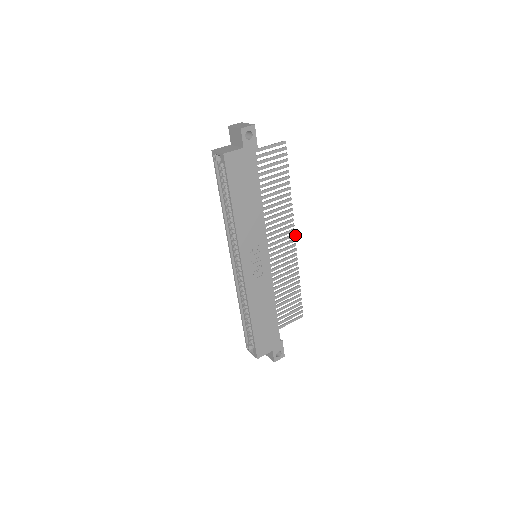
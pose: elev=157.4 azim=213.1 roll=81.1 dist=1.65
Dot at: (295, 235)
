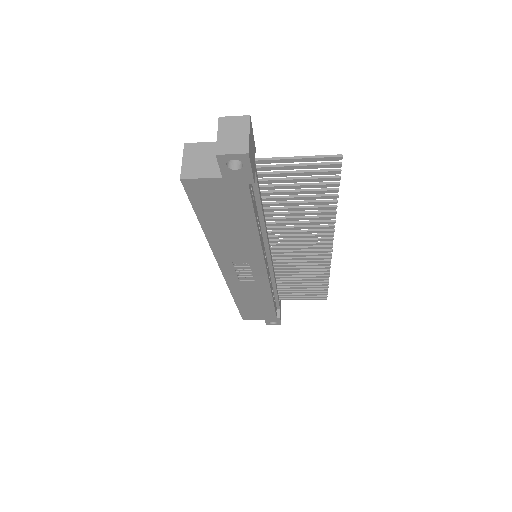
Dot at: (332, 247)
